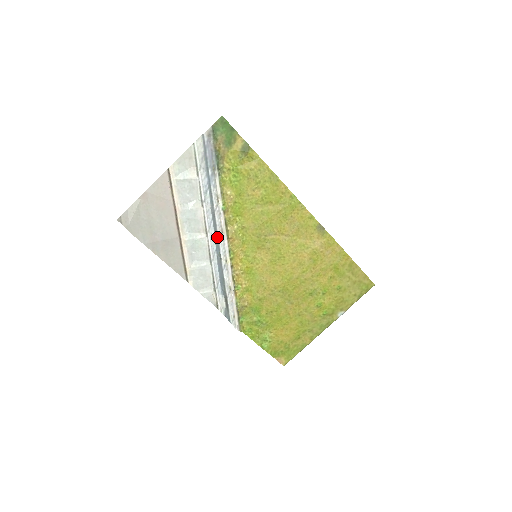
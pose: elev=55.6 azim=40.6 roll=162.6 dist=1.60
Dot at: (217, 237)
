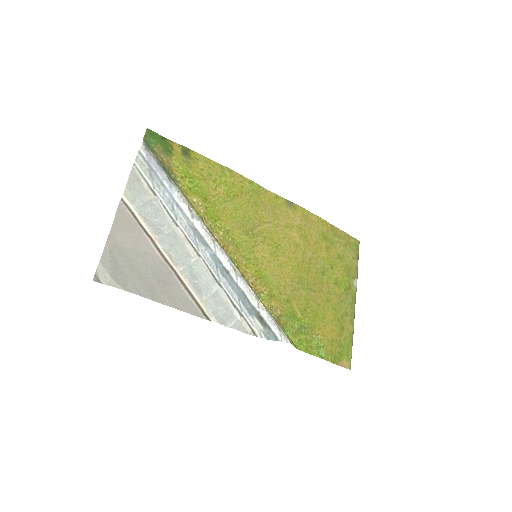
Dot at: (211, 250)
